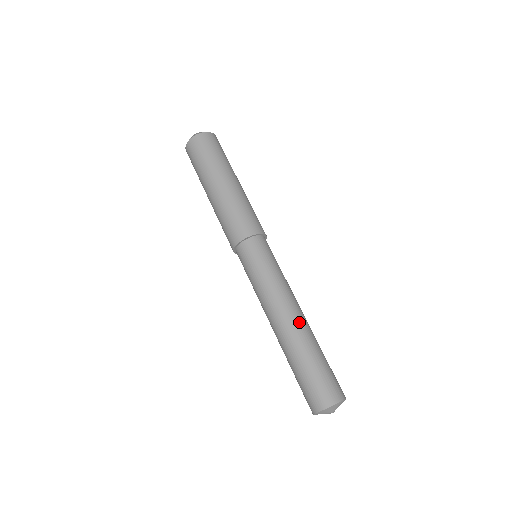
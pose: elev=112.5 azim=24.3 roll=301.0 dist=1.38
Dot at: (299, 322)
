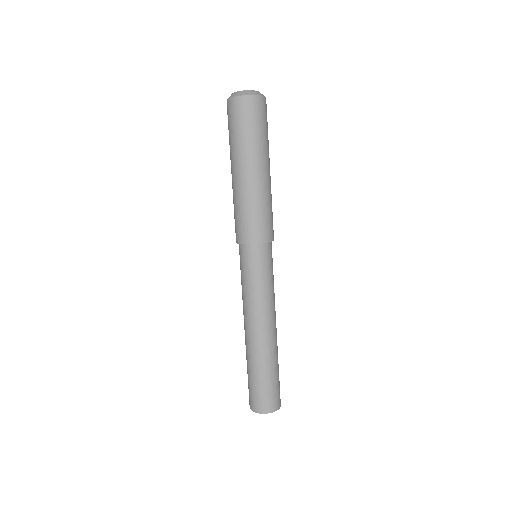
Dot at: (275, 337)
